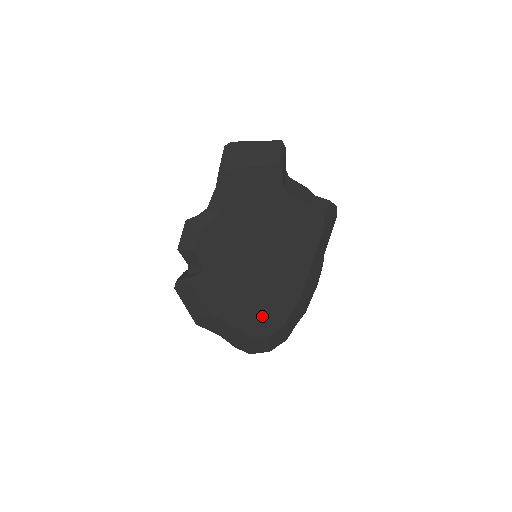
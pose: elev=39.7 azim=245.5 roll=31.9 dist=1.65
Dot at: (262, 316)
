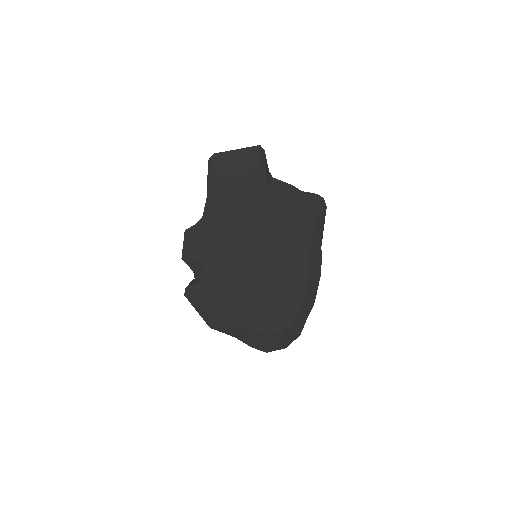
Dot at: (271, 313)
